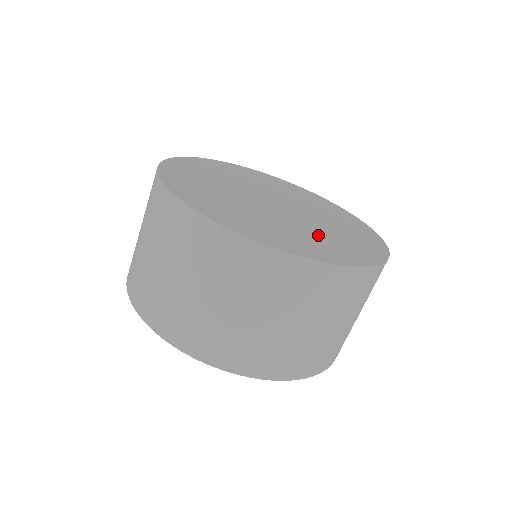
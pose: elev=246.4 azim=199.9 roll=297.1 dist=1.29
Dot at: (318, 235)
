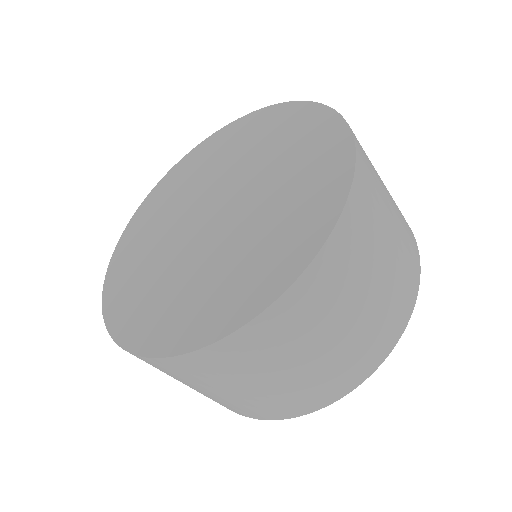
Dot at: (187, 284)
